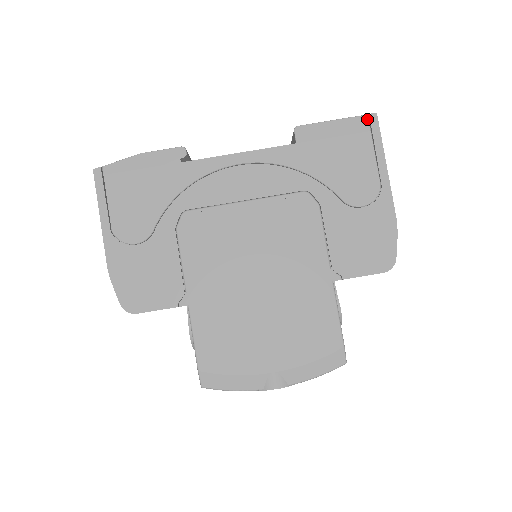
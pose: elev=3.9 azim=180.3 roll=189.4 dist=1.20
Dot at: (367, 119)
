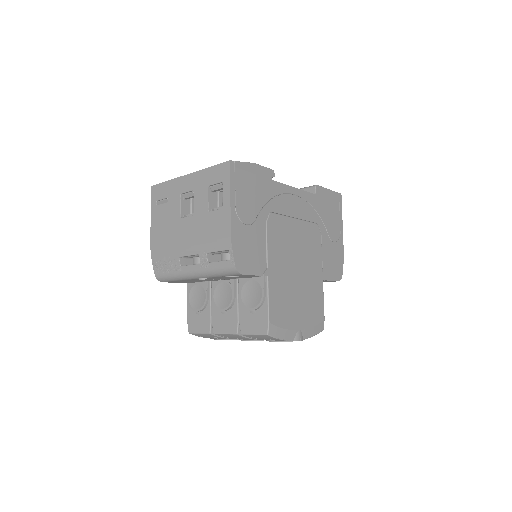
Dot at: (338, 195)
